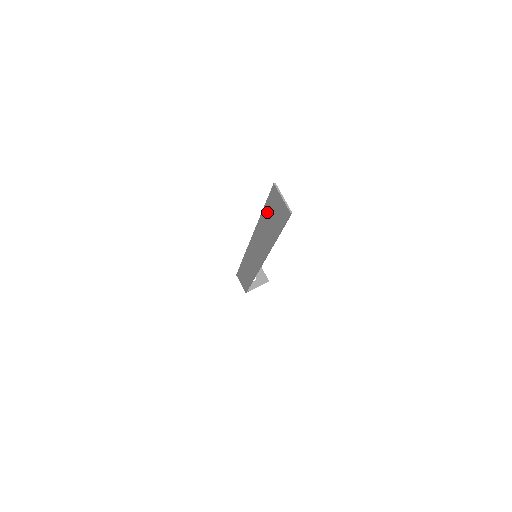
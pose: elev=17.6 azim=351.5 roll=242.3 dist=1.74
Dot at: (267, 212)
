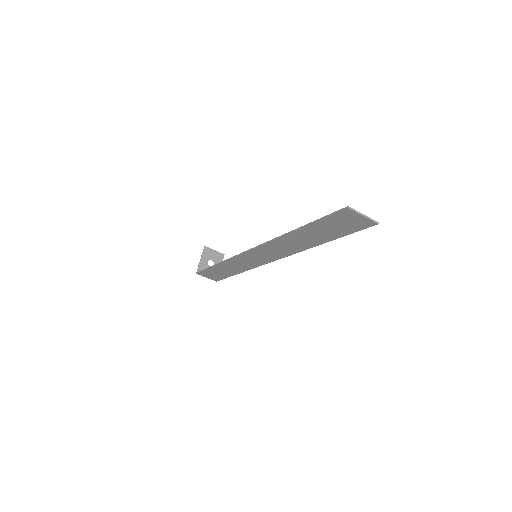
Dot at: (315, 228)
